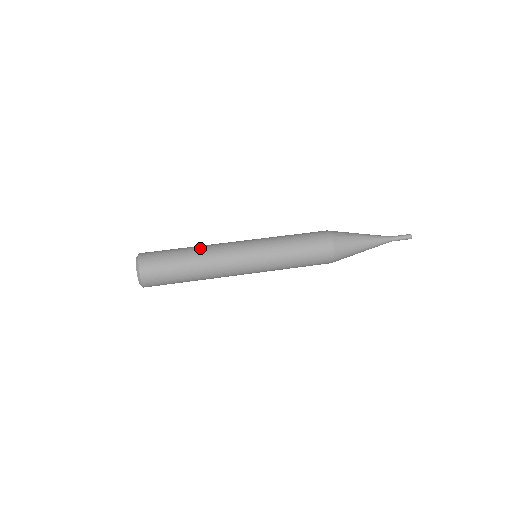
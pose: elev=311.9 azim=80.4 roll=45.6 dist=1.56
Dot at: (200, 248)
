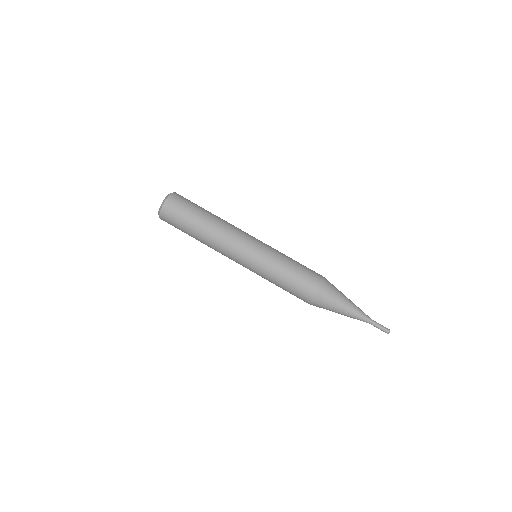
Dot at: (208, 236)
